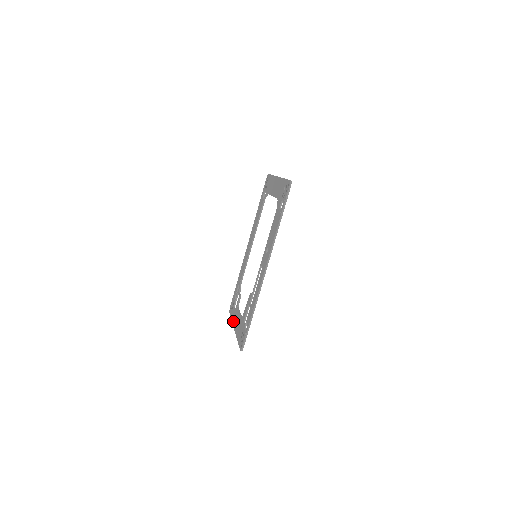
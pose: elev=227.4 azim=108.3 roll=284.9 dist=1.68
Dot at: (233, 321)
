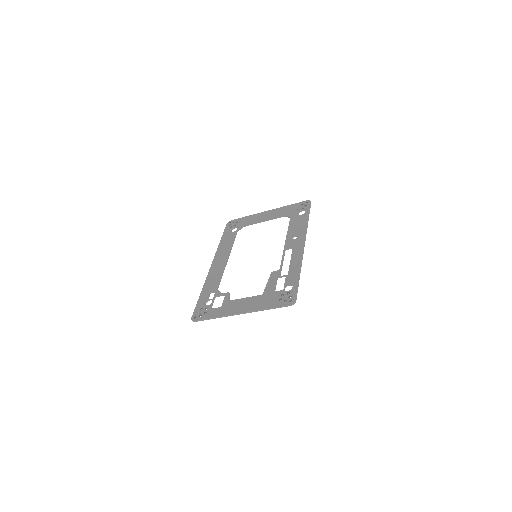
Dot at: (227, 312)
